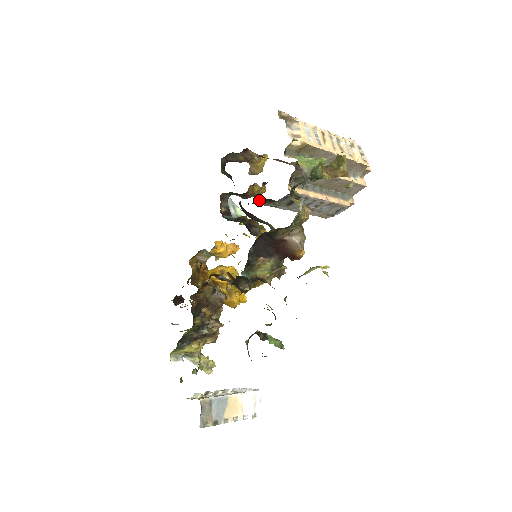
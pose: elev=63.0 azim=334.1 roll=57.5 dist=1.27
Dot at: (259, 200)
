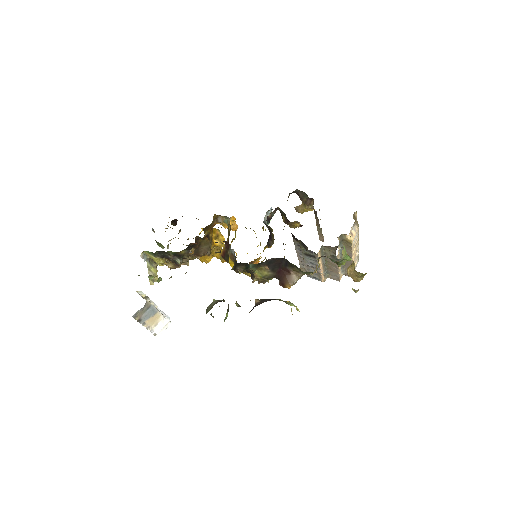
Dot at: (300, 240)
